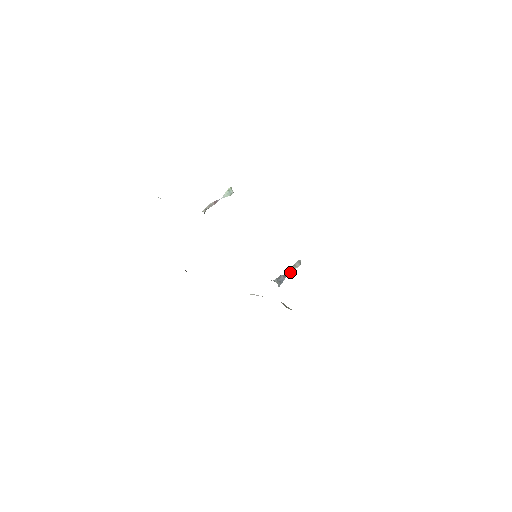
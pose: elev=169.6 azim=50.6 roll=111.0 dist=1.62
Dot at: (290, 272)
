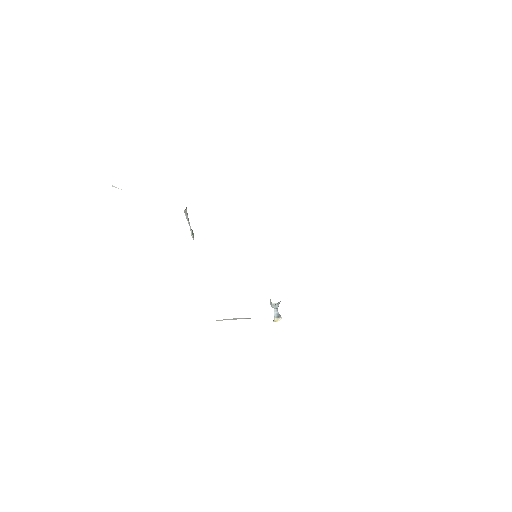
Dot at: occluded
